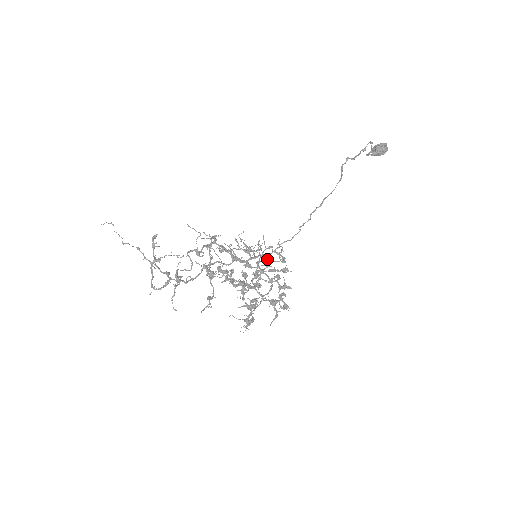
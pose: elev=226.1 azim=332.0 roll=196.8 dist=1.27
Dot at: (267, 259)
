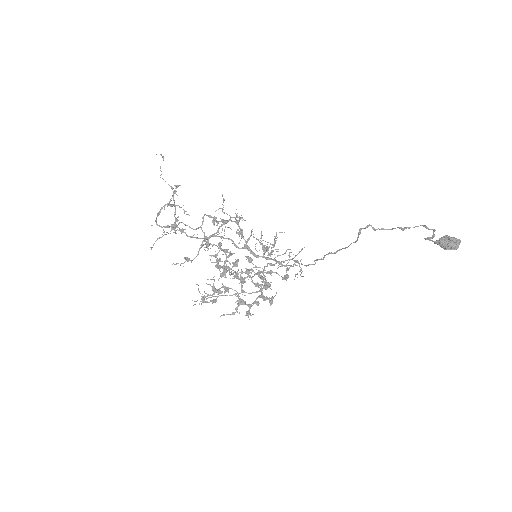
Dot at: (278, 267)
